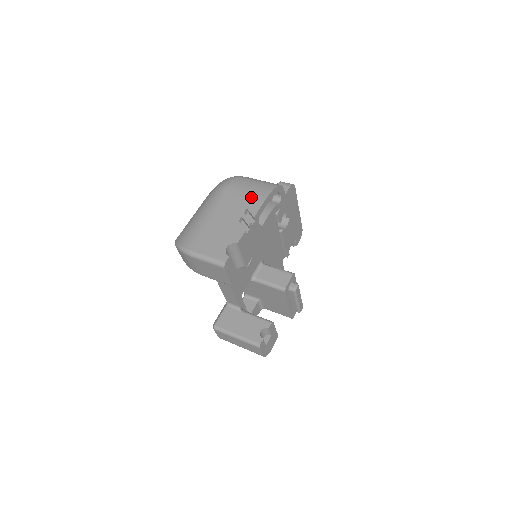
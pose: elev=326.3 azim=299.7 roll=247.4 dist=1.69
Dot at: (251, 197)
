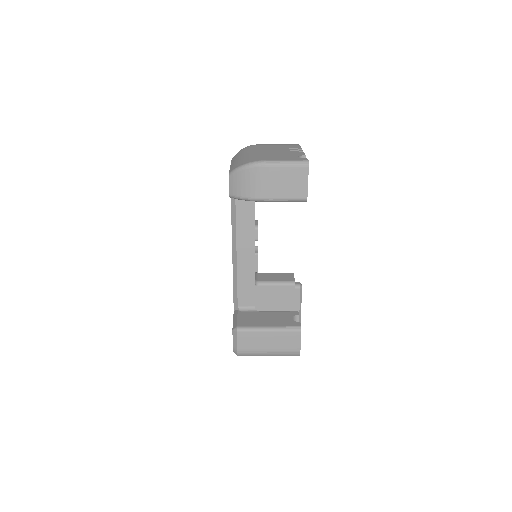
Dot at: (285, 145)
